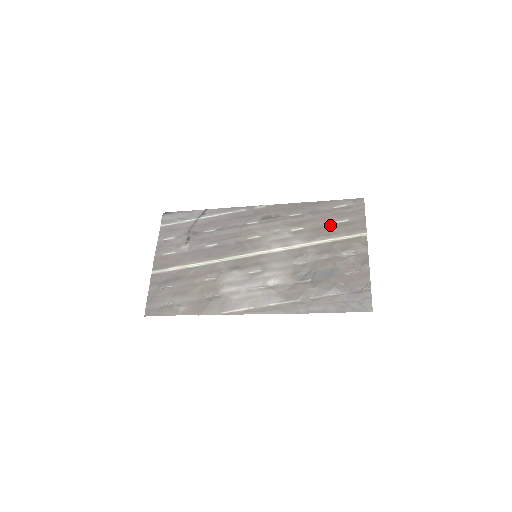
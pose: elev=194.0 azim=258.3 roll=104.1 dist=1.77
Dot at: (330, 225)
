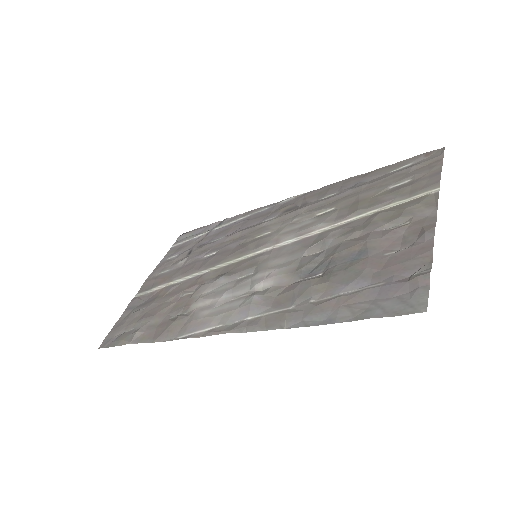
Dot at: (377, 193)
